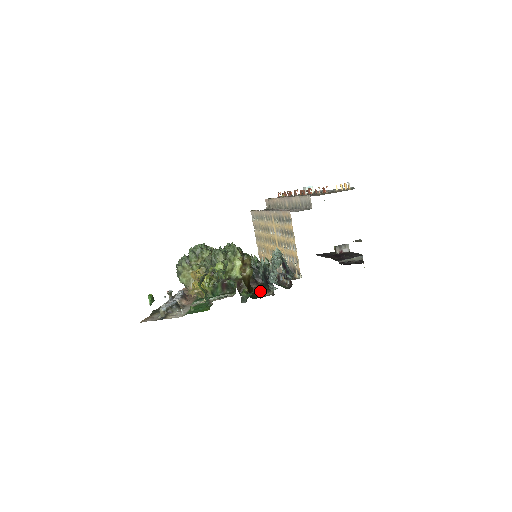
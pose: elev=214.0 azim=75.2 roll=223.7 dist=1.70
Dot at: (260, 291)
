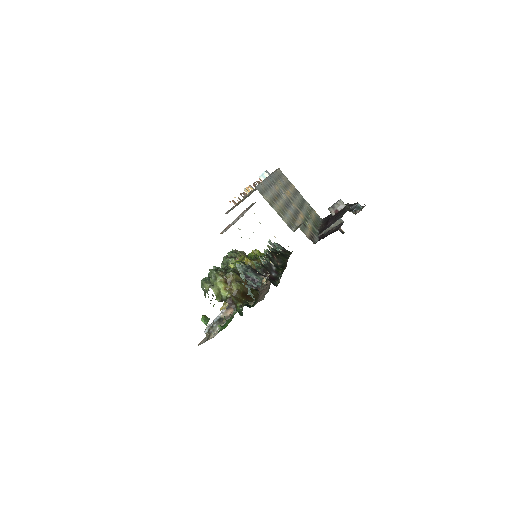
Dot at: (262, 293)
